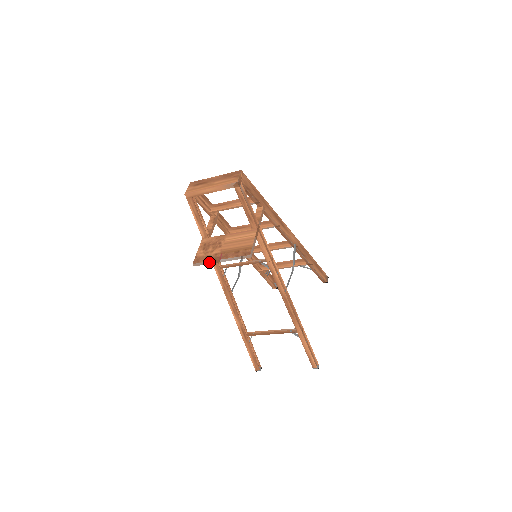
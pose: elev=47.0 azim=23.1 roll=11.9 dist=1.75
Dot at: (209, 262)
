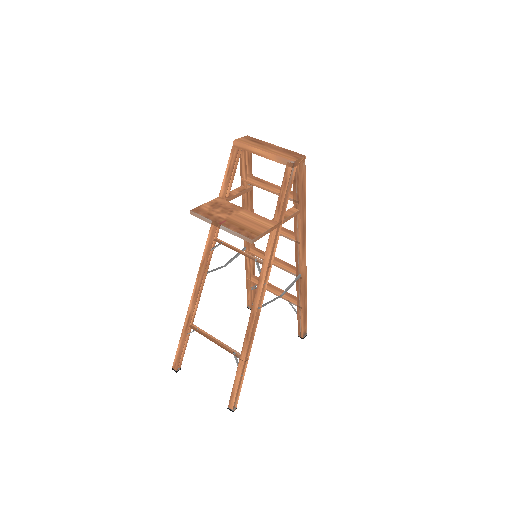
Dot at: (207, 219)
